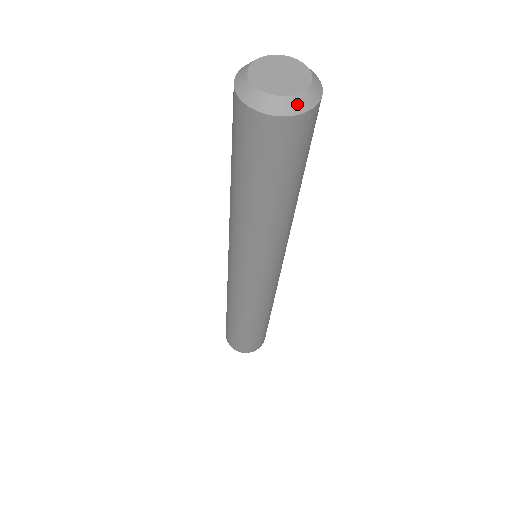
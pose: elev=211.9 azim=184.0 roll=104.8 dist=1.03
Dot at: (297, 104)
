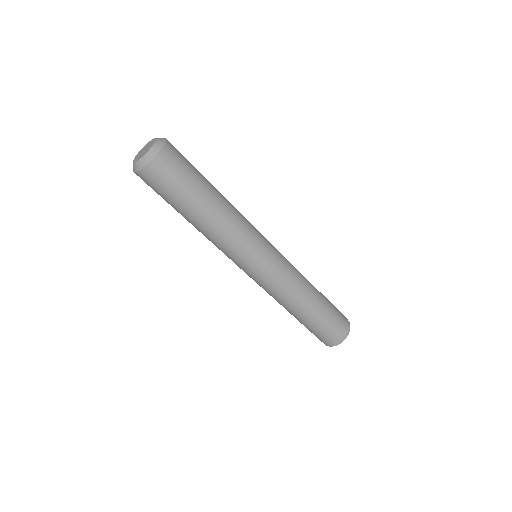
Dot at: (155, 150)
